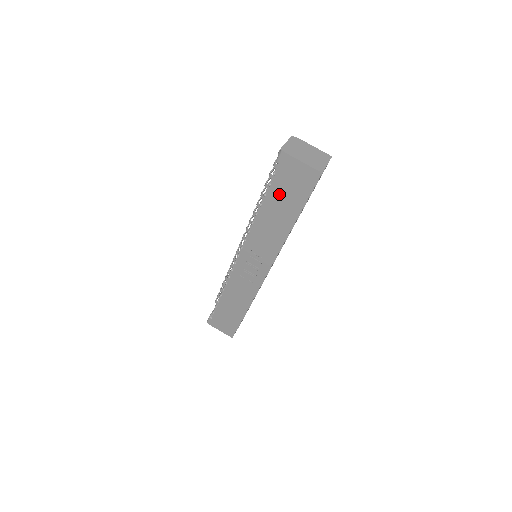
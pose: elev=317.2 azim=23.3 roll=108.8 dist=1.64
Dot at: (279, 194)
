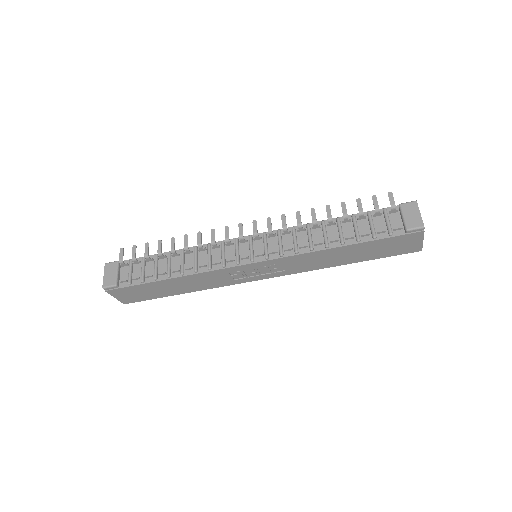
Dot at: (373, 246)
